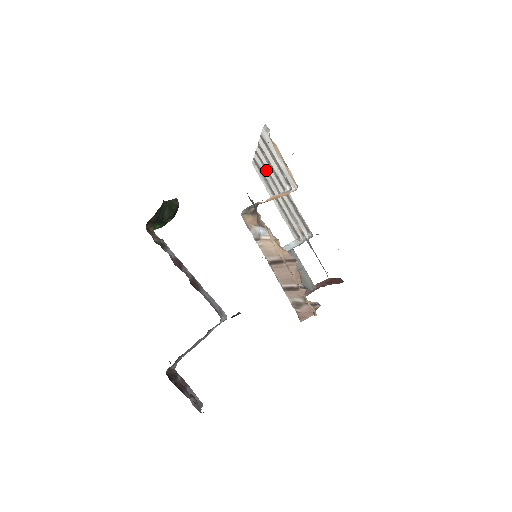
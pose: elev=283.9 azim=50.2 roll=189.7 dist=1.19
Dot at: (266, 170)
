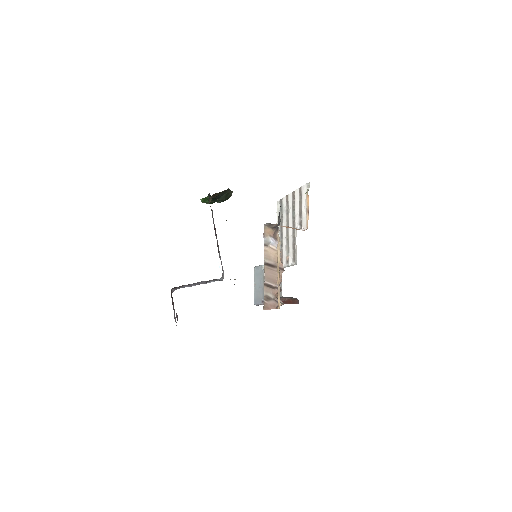
Dot at: (287, 210)
